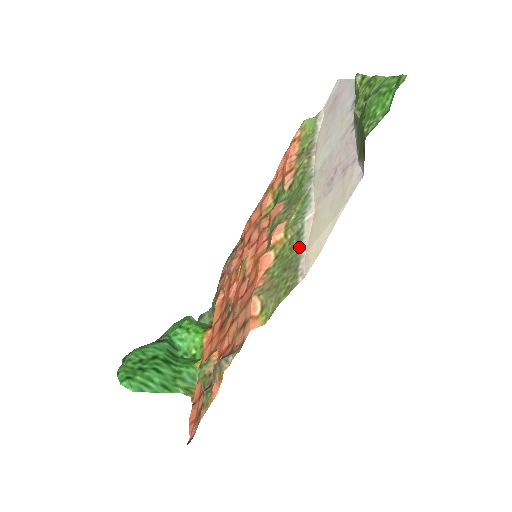
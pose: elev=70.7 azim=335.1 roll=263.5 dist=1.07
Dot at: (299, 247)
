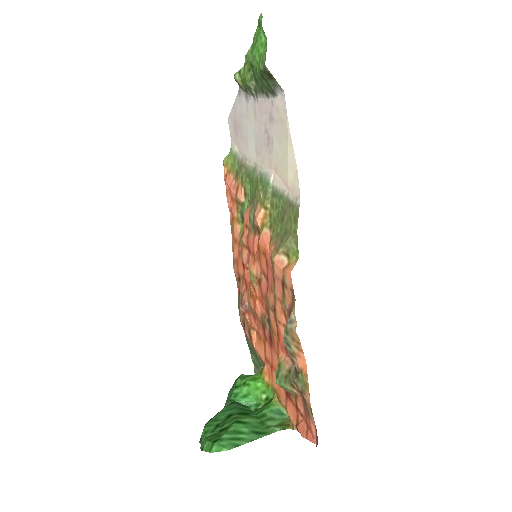
Dot at: (281, 196)
